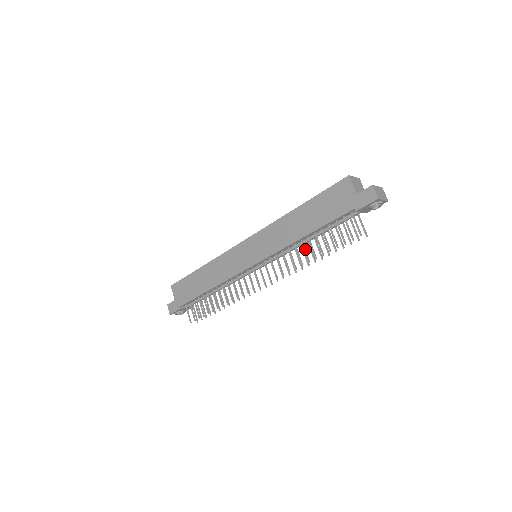
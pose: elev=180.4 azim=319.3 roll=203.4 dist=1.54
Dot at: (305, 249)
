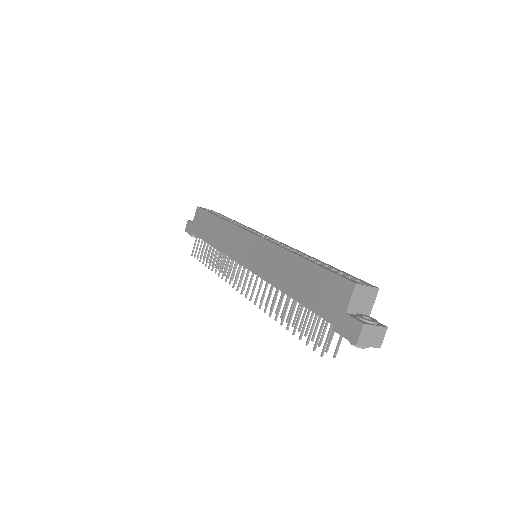
Dot at: (281, 304)
